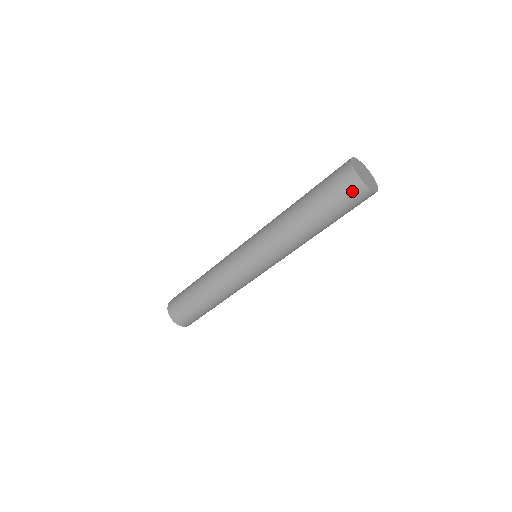
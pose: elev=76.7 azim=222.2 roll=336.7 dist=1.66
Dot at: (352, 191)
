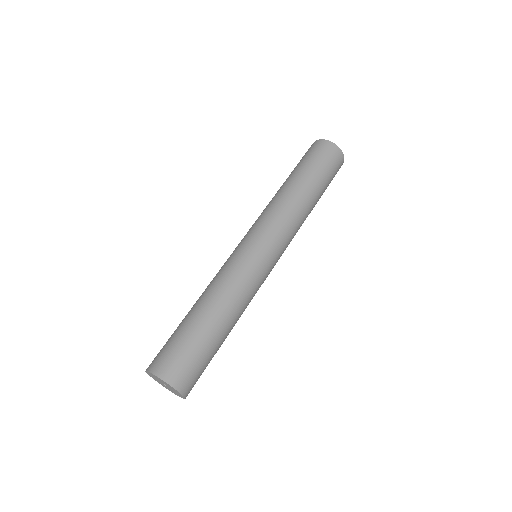
Dot at: (332, 154)
